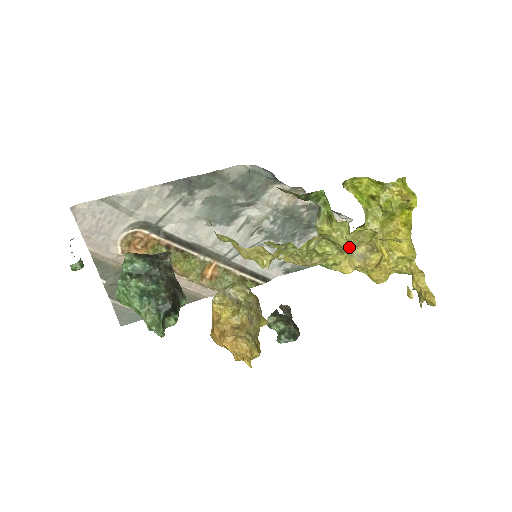
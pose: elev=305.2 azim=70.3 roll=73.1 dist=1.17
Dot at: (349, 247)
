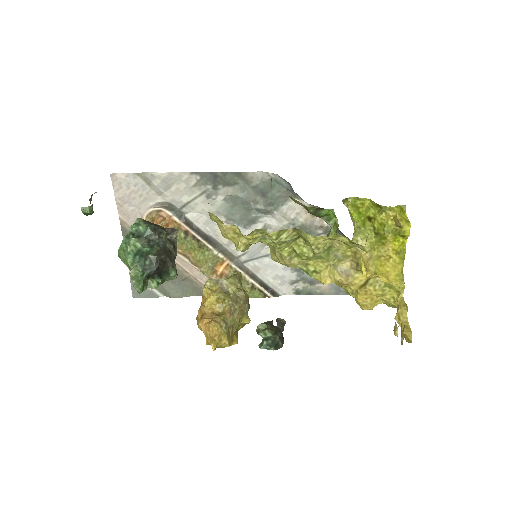
Dot at: (319, 248)
